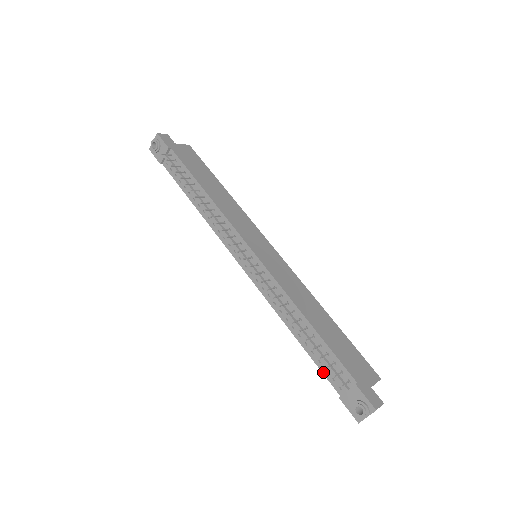
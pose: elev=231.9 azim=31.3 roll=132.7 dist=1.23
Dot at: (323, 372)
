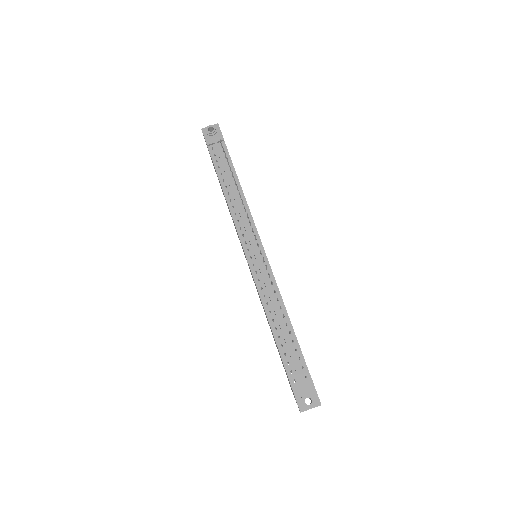
Dot at: (284, 364)
